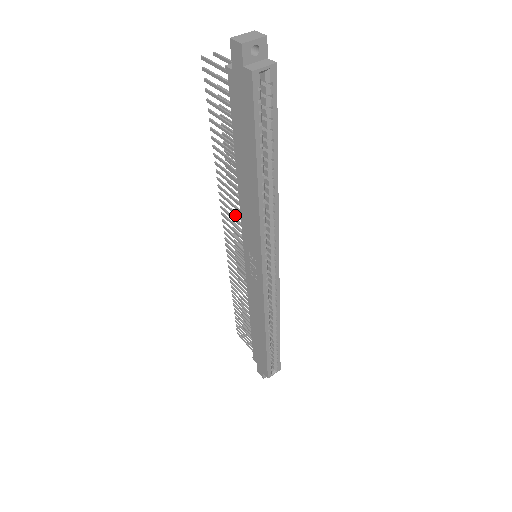
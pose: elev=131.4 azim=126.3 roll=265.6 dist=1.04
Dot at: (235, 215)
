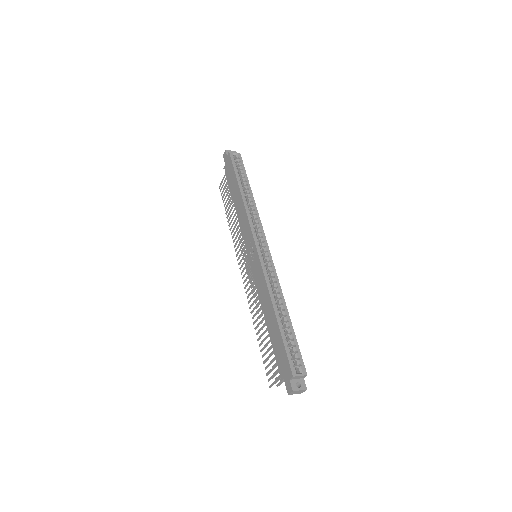
Dot at: (241, 242)
